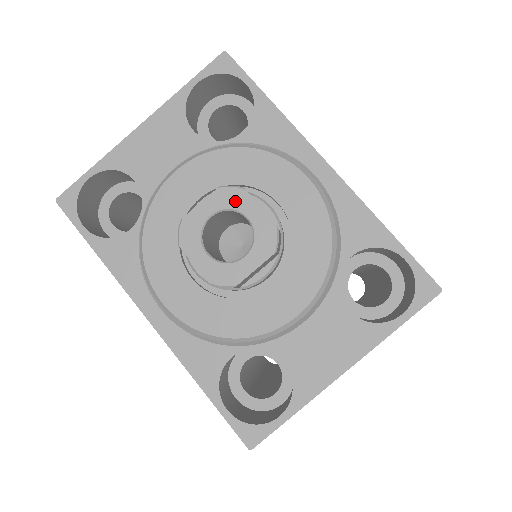
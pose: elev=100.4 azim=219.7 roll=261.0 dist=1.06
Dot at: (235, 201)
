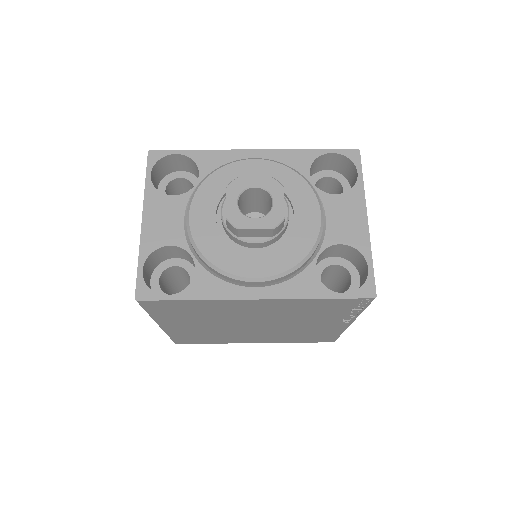
Dot at: (241, 186)
